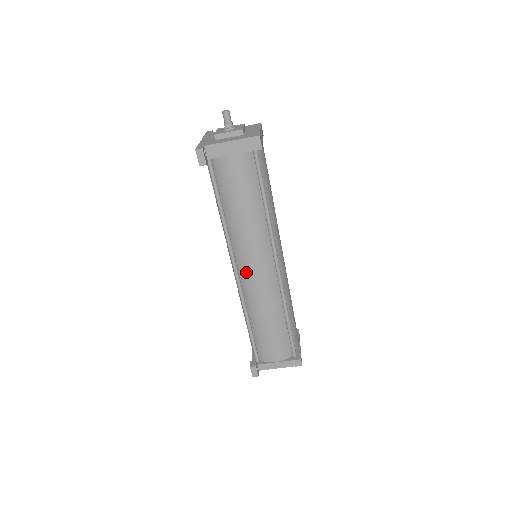
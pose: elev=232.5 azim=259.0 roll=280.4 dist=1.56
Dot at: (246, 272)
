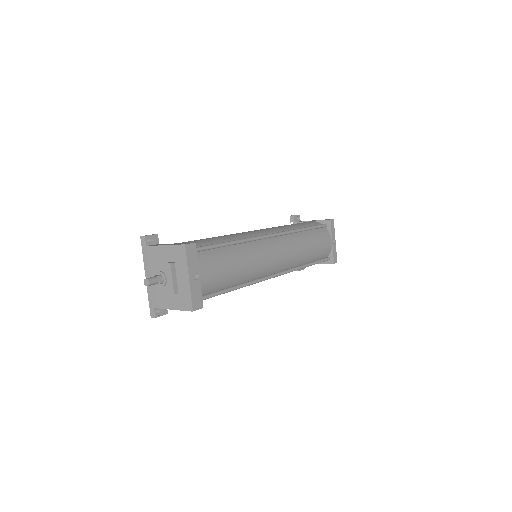
Dot at: occluded
